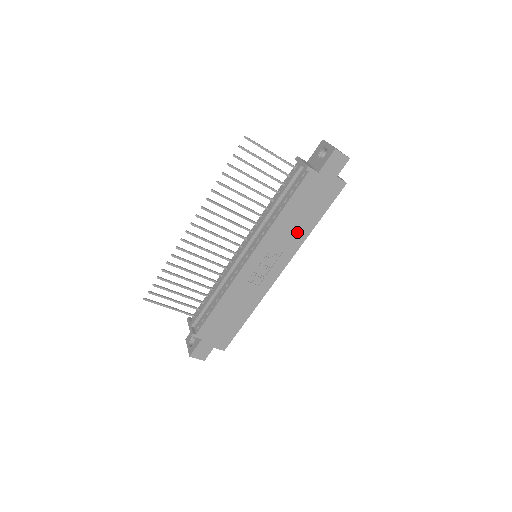
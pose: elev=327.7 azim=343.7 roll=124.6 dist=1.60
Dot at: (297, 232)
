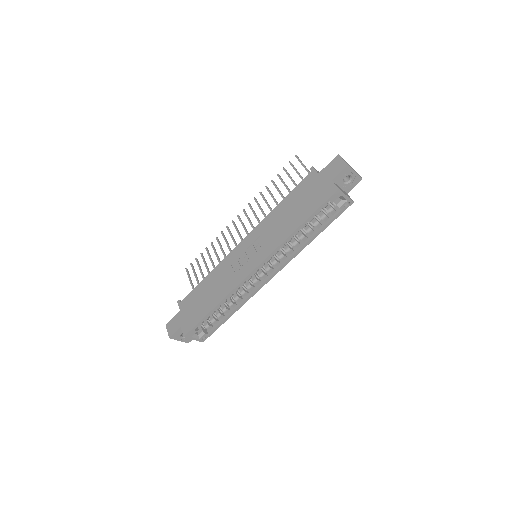
Dot at: (283, 228)
